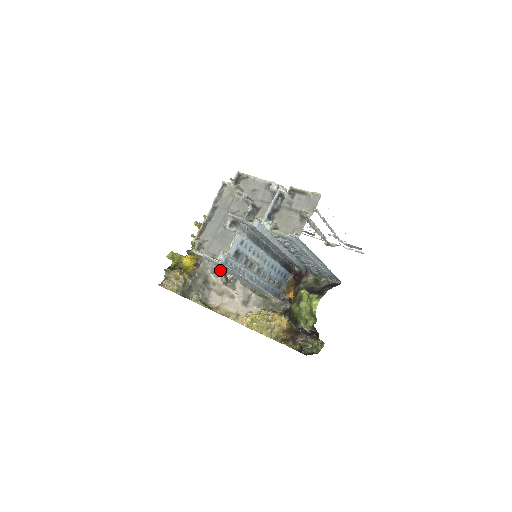
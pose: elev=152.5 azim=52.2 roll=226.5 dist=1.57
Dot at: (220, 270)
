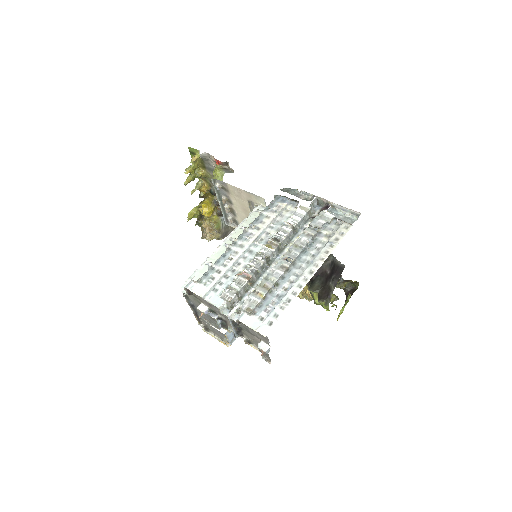
Dot at: occluded
